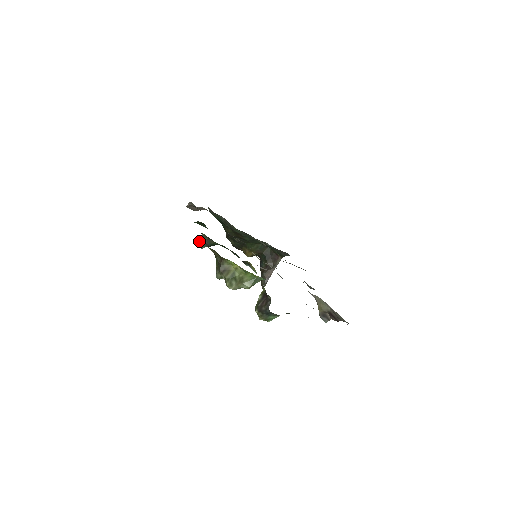
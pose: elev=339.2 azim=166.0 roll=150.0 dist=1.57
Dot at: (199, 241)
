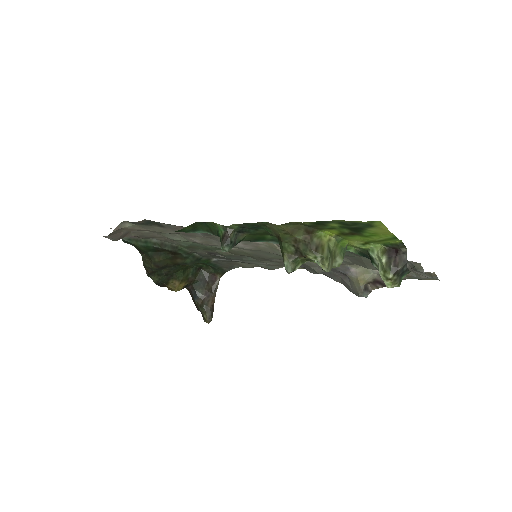
Dot at: (223, 241)
